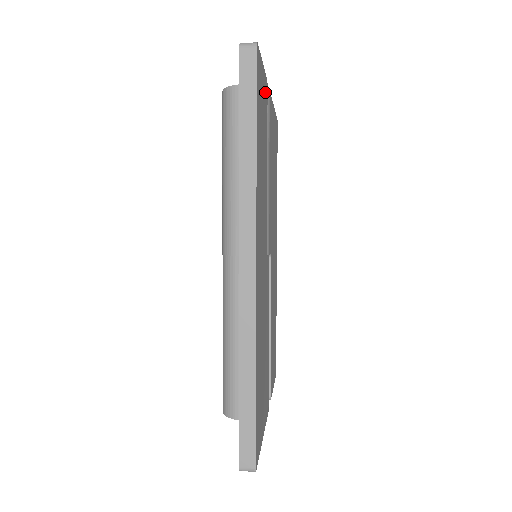
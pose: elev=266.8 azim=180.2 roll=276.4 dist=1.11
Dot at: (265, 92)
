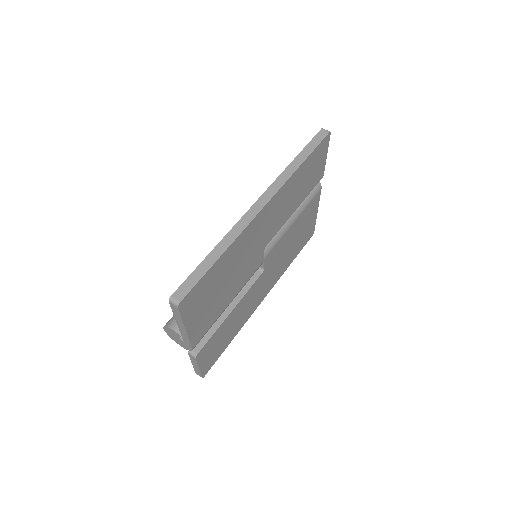
Dot at: (320, 173)
